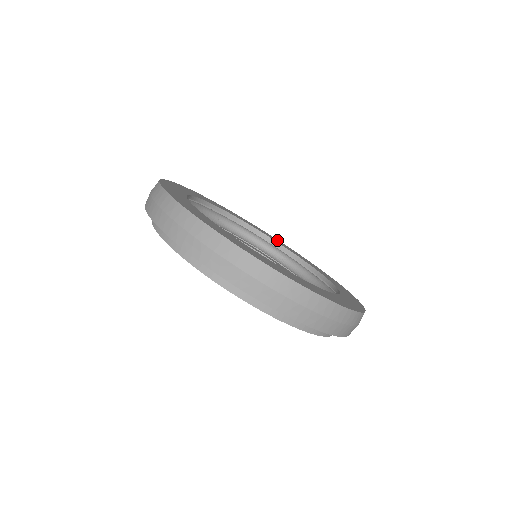
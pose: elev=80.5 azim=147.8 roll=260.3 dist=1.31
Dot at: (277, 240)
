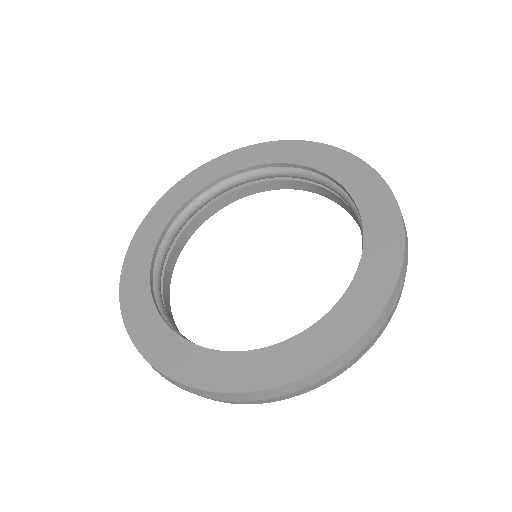
Dot at: (212, 166)
